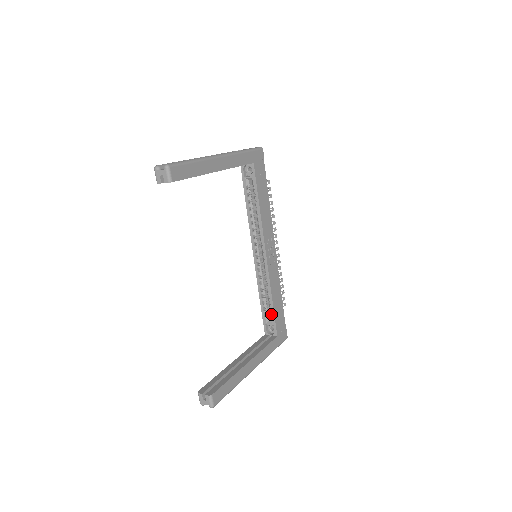
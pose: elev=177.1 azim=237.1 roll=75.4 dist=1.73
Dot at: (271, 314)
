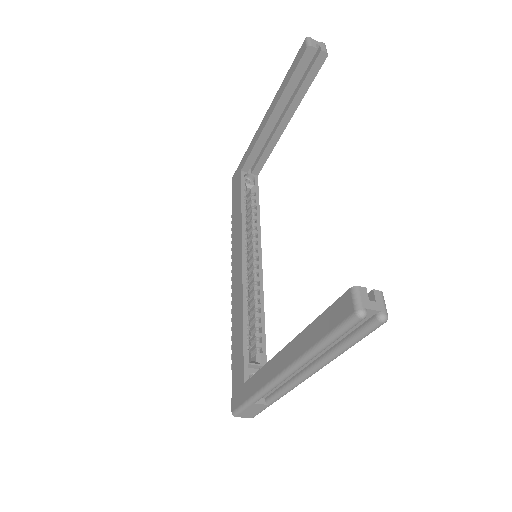
Dot at: (258, 349)
